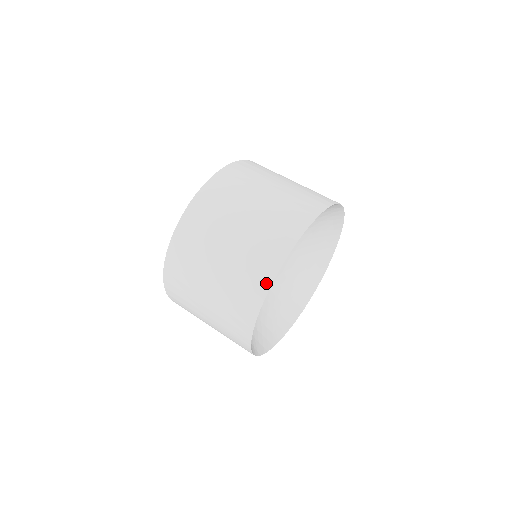
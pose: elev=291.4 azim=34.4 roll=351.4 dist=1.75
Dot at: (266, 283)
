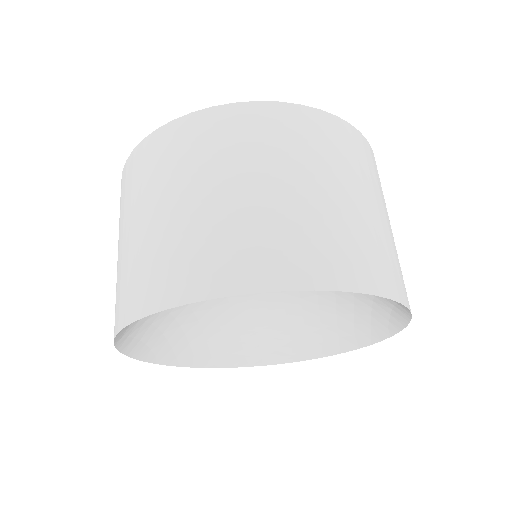
Dot at: (152, 304)
